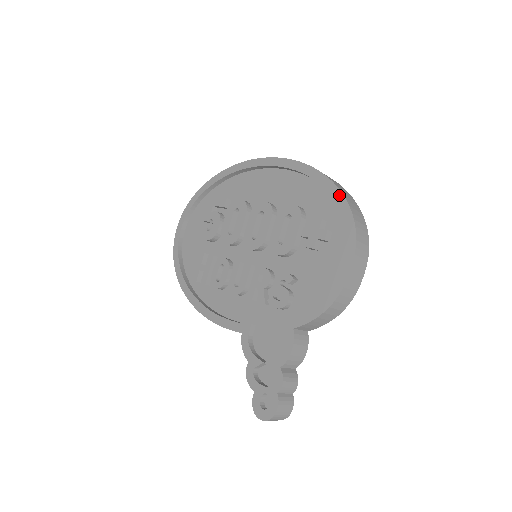
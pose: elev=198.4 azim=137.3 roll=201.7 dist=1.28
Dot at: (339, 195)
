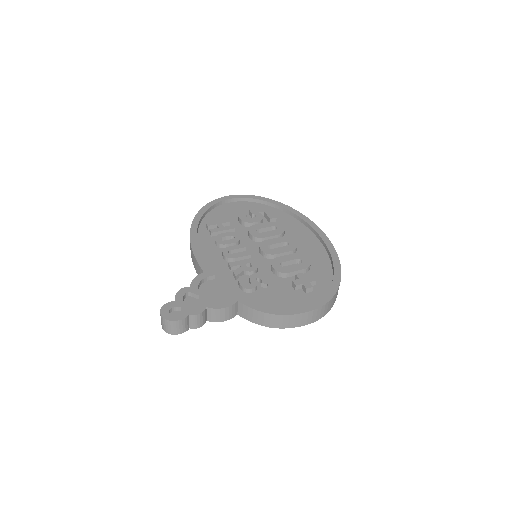
Dot at: (338, 282)
